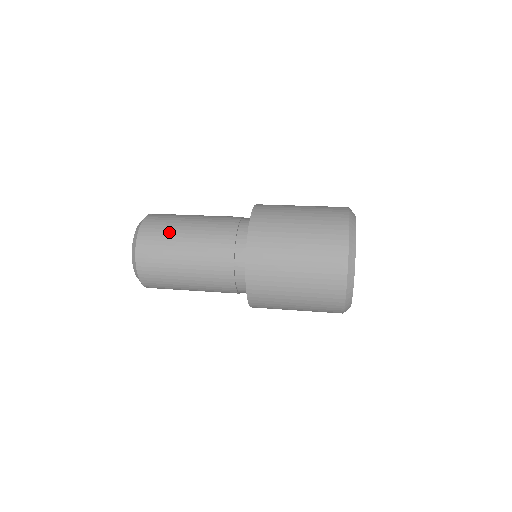
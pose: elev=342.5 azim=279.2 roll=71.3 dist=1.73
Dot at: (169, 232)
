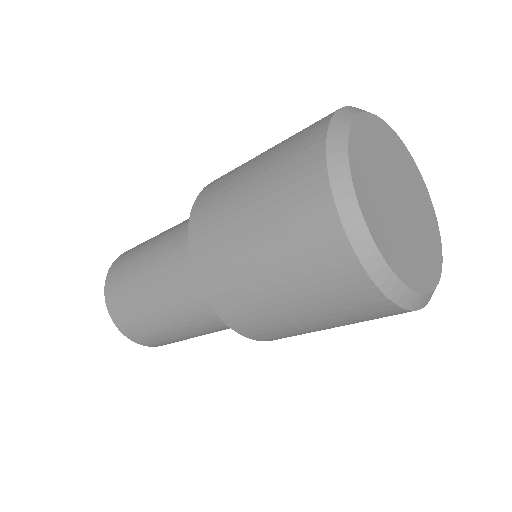
Dot at: occluded
